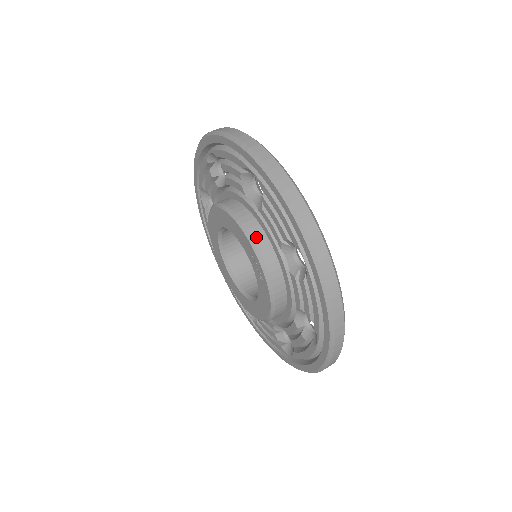
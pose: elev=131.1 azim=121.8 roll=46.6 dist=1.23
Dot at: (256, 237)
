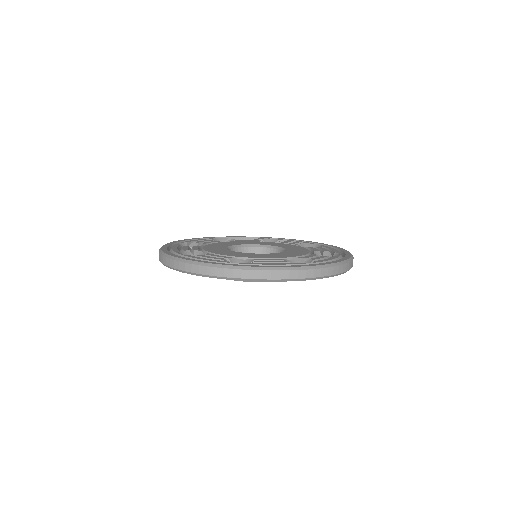
Dot at: occluded
